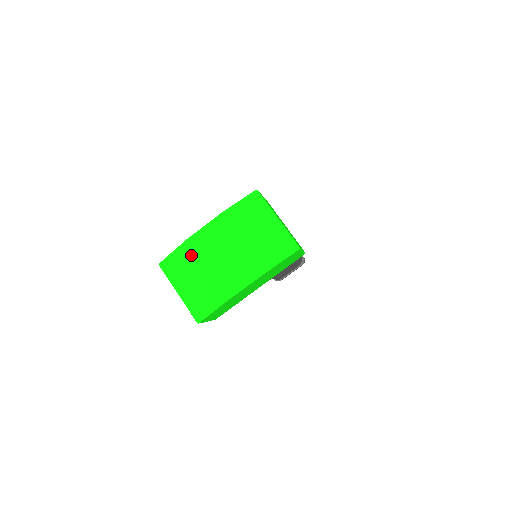
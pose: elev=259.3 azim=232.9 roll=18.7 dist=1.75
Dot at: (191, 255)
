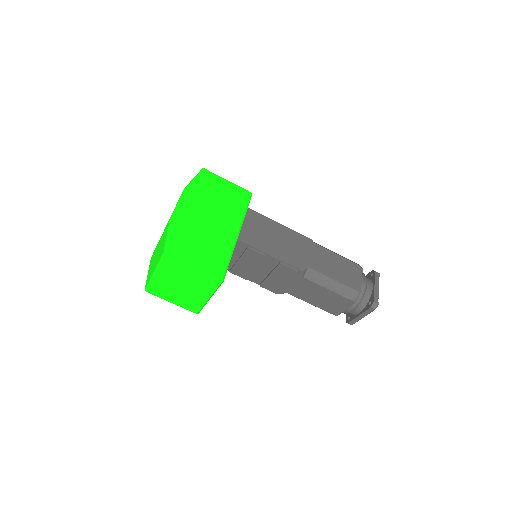
Dot at: occluded
